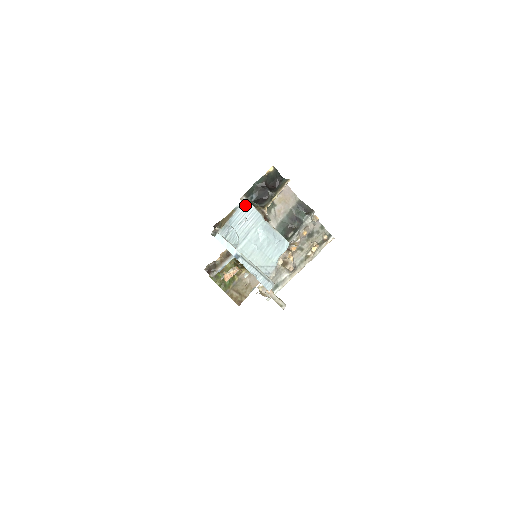
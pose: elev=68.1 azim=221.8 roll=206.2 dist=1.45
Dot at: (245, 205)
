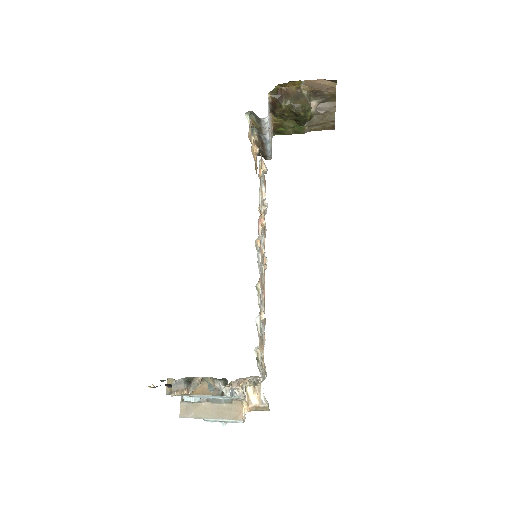
Dot at: occluded
